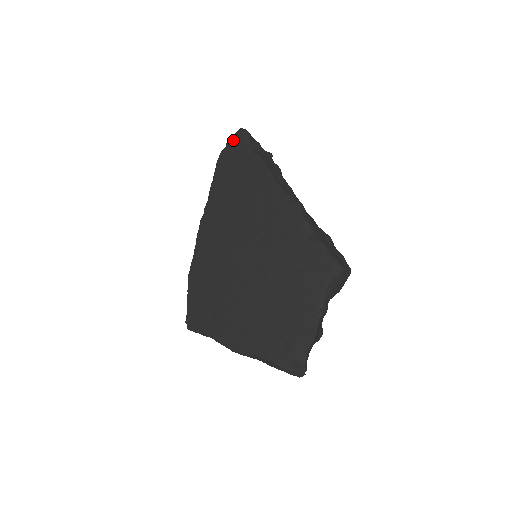
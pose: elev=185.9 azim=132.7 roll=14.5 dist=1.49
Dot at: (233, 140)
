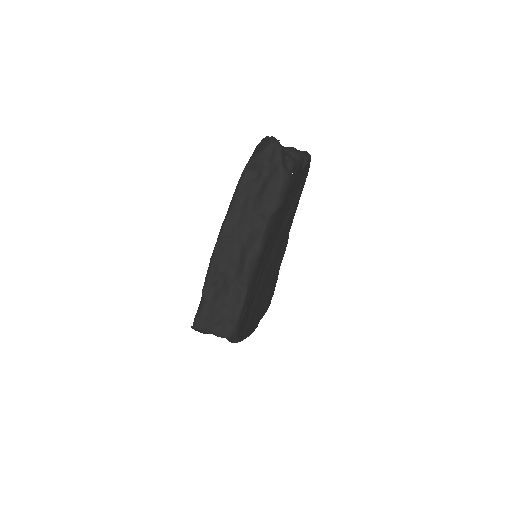
Dot at: occluded
